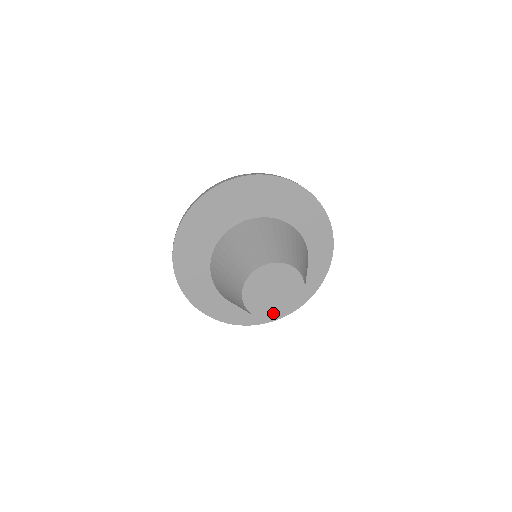
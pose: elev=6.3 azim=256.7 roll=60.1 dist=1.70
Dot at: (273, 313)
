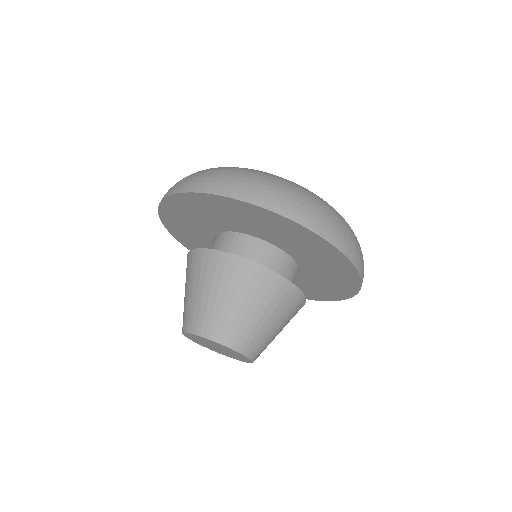
Dot at: (226, 355)
